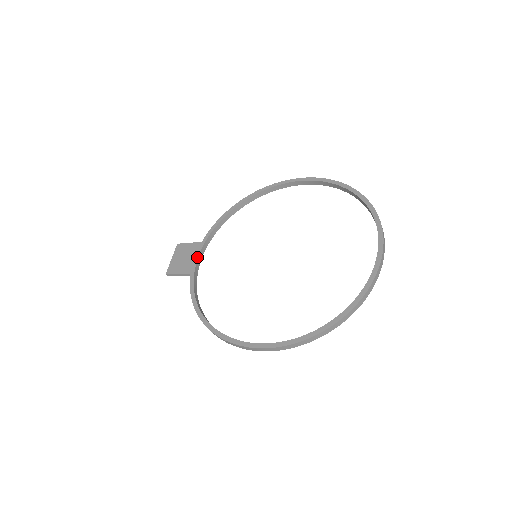
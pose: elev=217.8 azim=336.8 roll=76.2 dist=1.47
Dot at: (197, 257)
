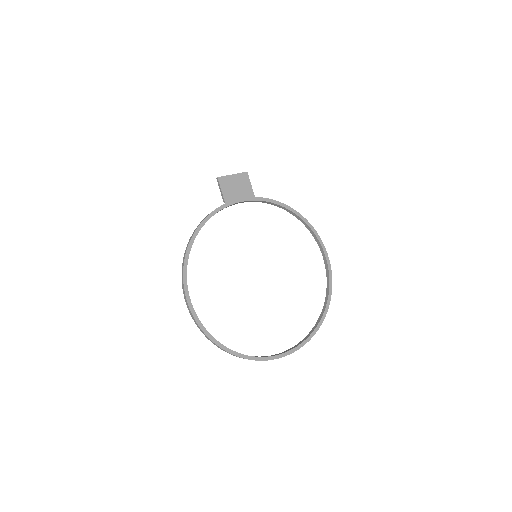
Dot at: (241, 201)
